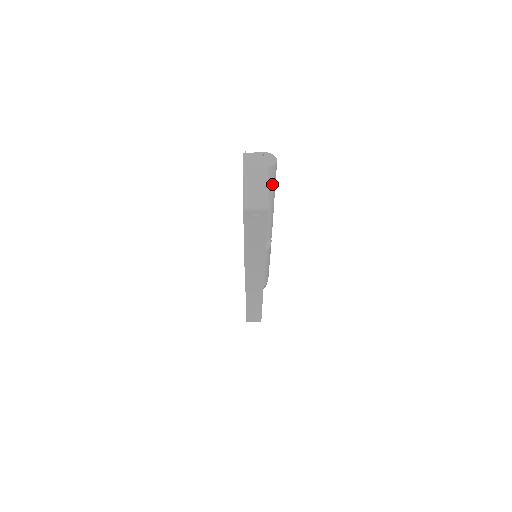
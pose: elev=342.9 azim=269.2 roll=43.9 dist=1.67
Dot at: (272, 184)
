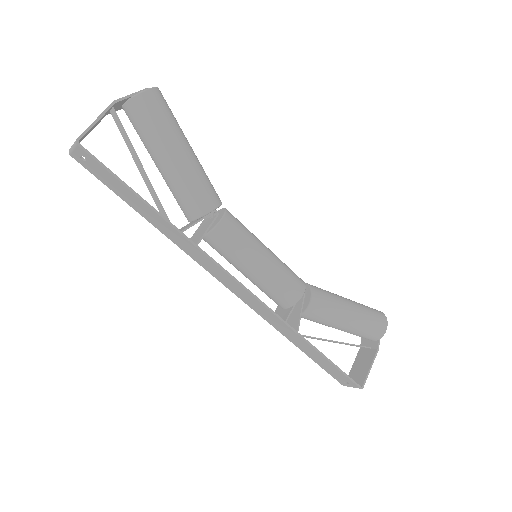
Dot at: (151, 124)
